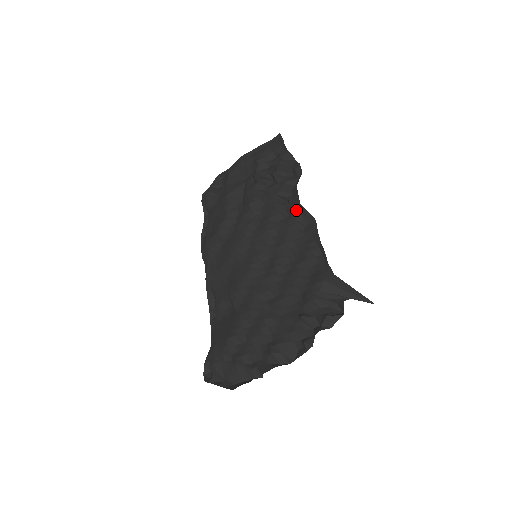
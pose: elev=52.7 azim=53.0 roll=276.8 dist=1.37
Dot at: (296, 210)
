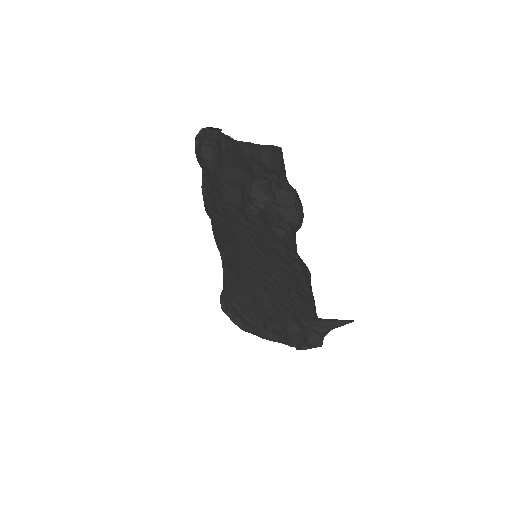
Dot at: (293, 252)
